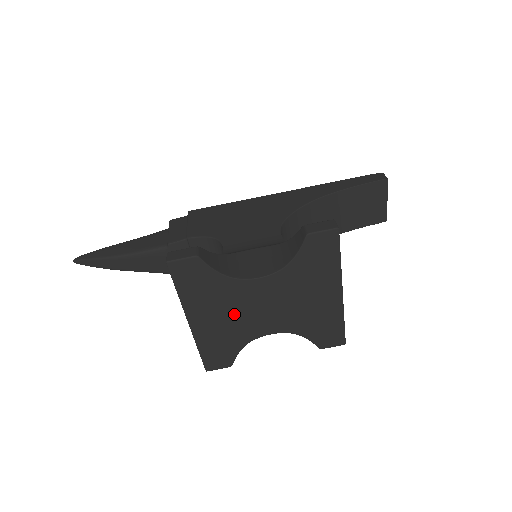
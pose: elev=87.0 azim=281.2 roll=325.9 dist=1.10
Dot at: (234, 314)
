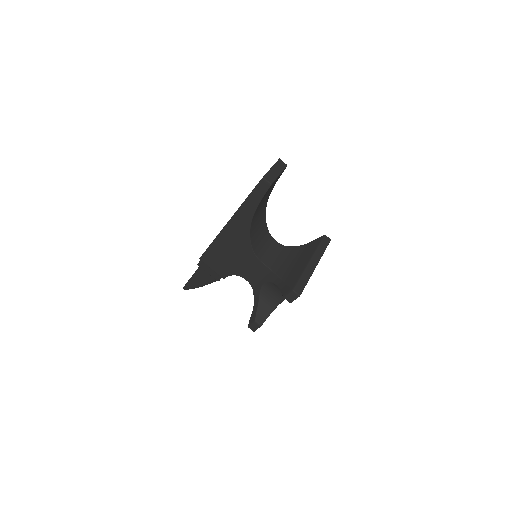
Dot at: occluded
